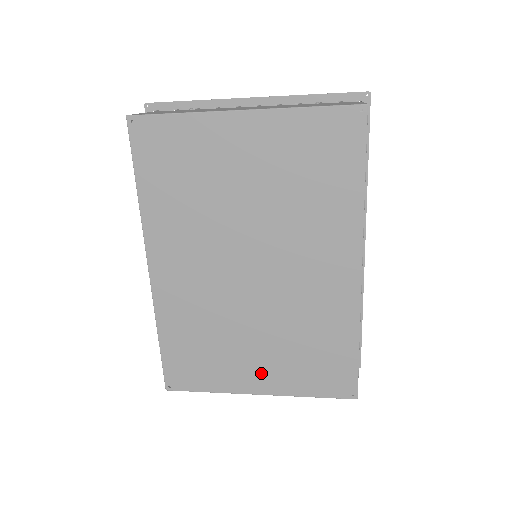
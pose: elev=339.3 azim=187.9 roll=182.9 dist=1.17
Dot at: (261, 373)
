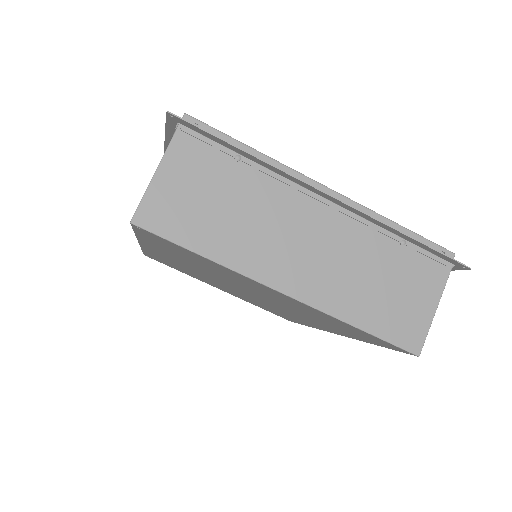
Dot at: (226, 291)
